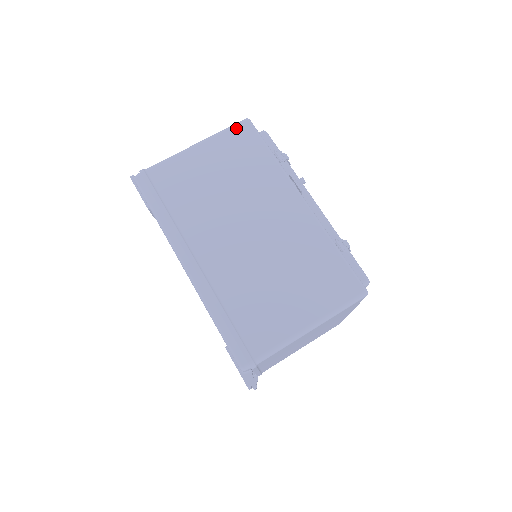
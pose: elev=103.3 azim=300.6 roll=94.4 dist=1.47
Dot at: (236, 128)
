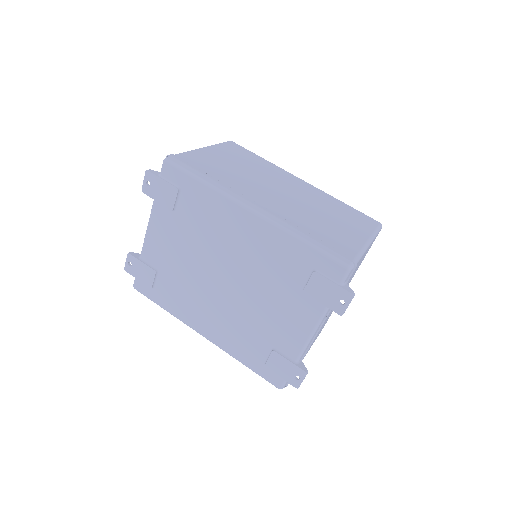
Dot at: (227, 143)
